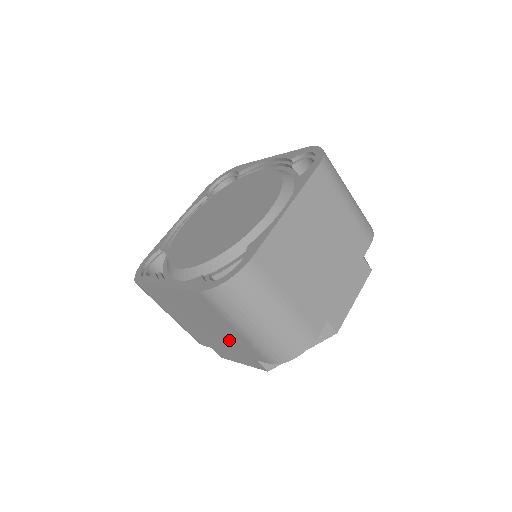
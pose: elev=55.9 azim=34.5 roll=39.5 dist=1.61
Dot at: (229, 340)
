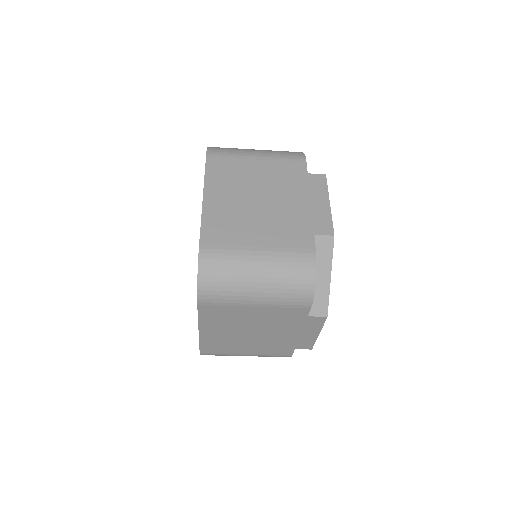
Dot at: (276, 323)
